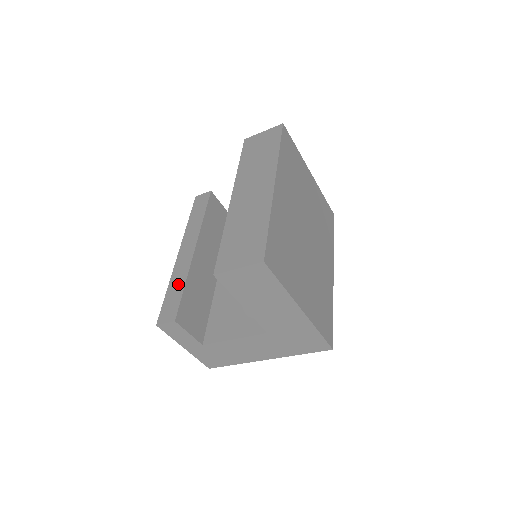
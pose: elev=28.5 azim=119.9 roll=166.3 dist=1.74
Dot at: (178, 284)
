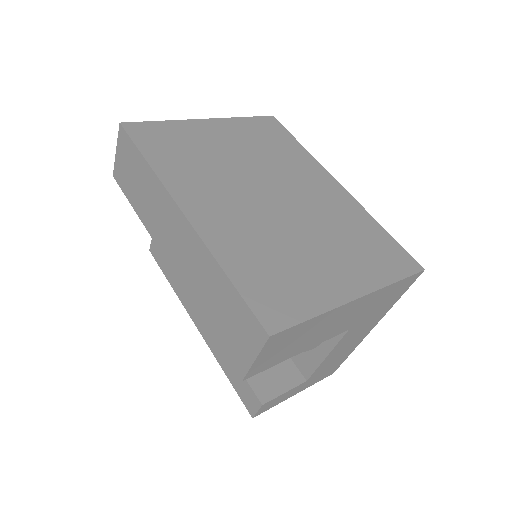
Dot at: (227, 361)
